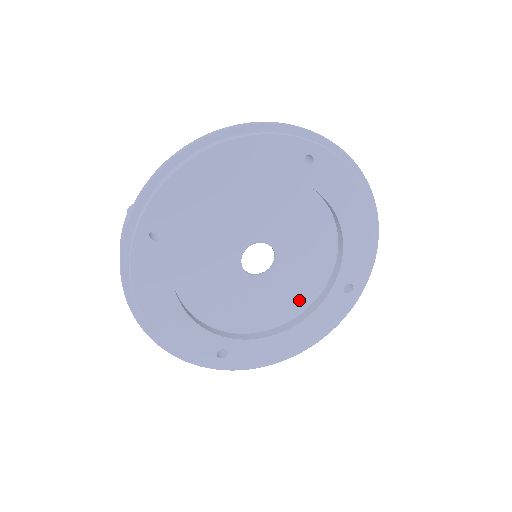
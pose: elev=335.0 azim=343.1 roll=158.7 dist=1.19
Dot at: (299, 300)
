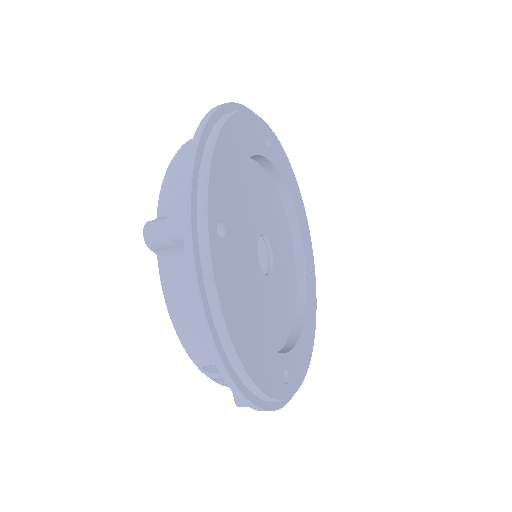
Dot at: (256, 327)
